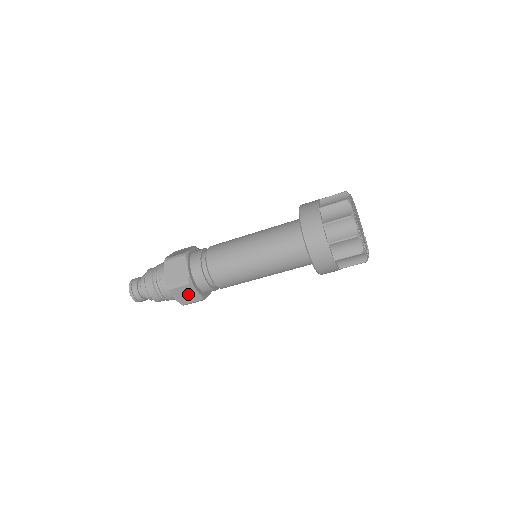
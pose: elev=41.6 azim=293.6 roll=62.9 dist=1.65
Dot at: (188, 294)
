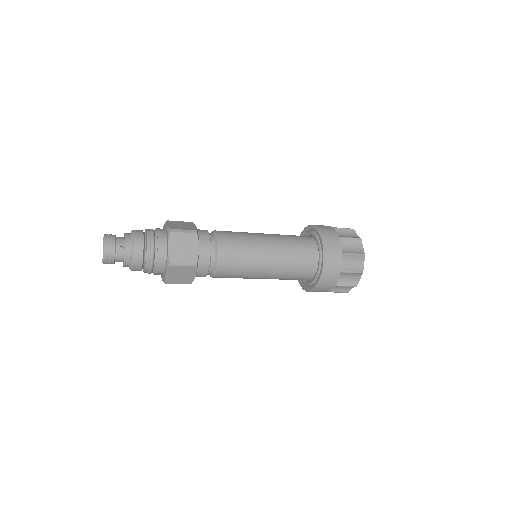
Dot at: (184, 275)
